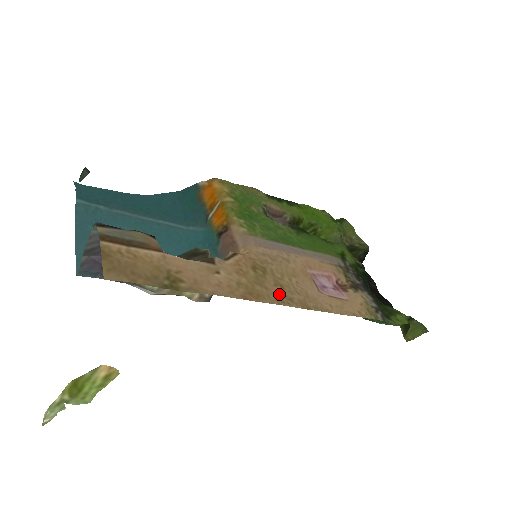
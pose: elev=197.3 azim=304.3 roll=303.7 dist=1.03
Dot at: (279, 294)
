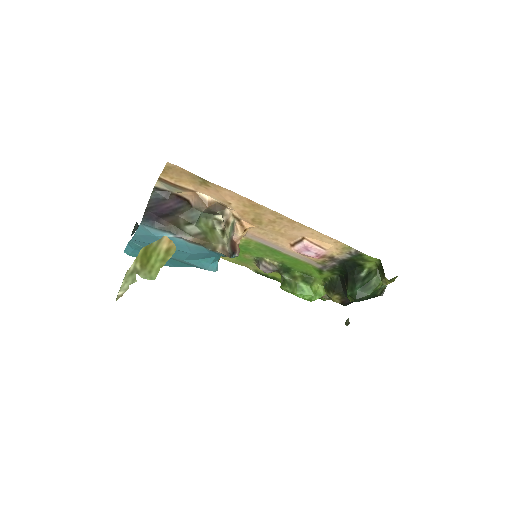
Dot at: (273, 216)
